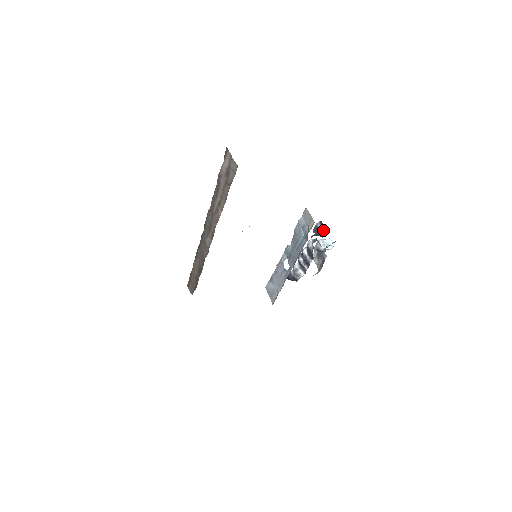
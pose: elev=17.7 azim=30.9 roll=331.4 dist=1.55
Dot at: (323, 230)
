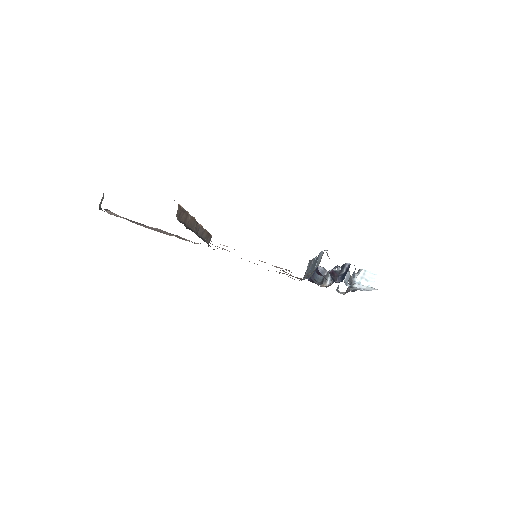
Dot at: (343, 275)
